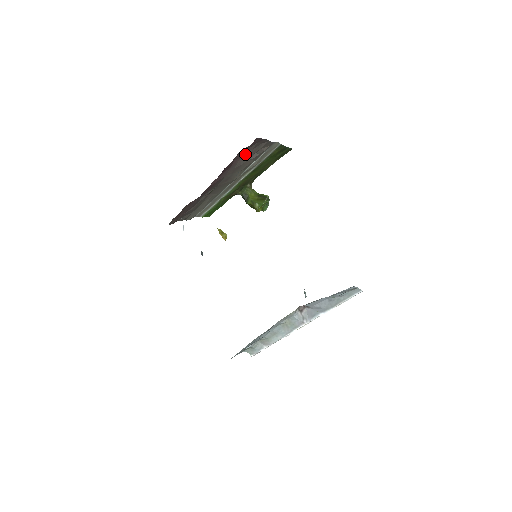
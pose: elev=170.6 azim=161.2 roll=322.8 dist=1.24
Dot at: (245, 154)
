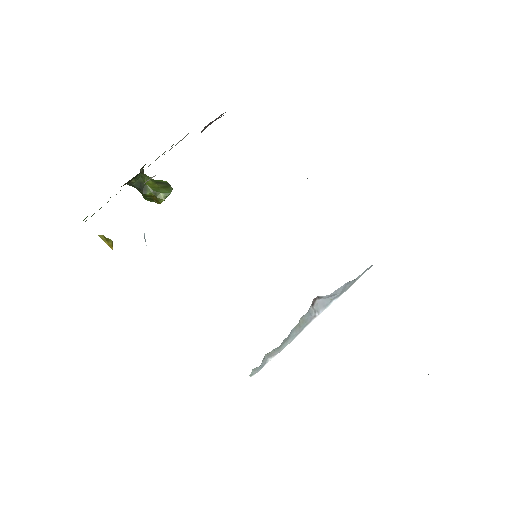
Dot at: occluded
